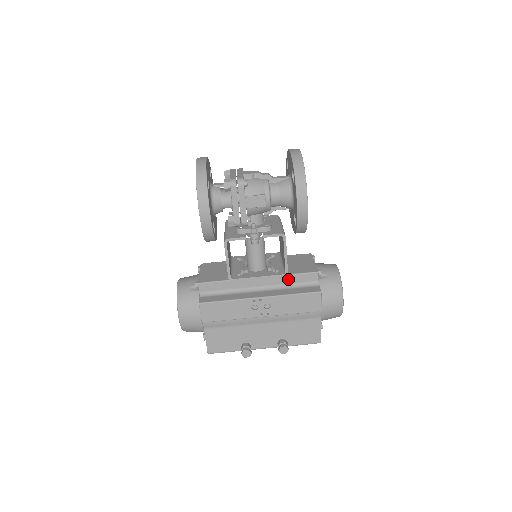
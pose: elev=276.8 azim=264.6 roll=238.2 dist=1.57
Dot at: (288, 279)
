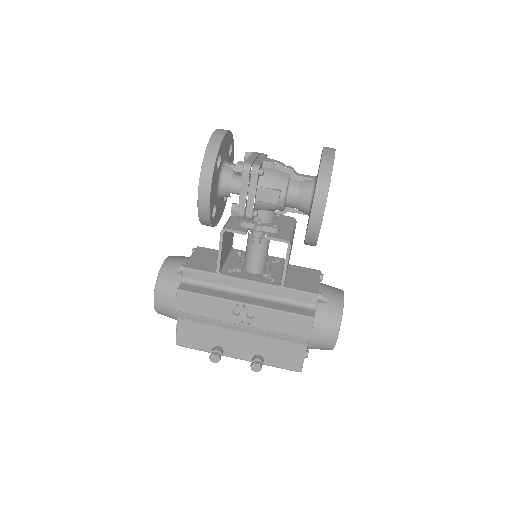
Dot at: (282, 292)
